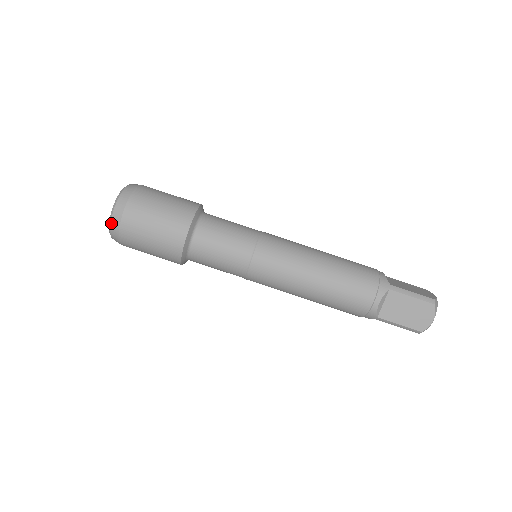
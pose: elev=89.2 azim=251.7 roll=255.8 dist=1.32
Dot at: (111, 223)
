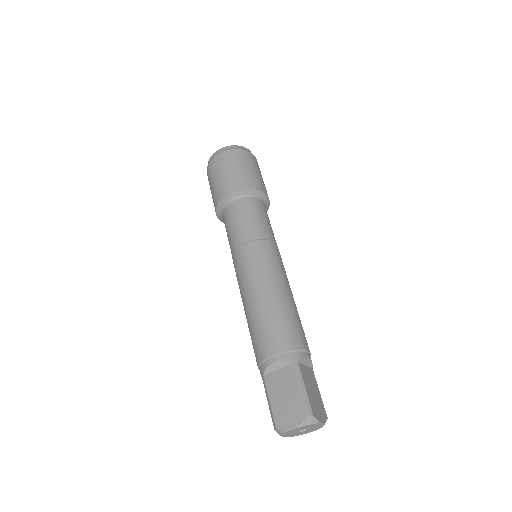
Dot at: (213, 154)
